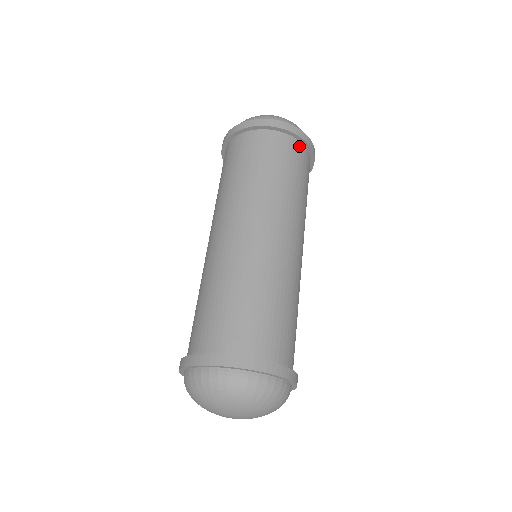
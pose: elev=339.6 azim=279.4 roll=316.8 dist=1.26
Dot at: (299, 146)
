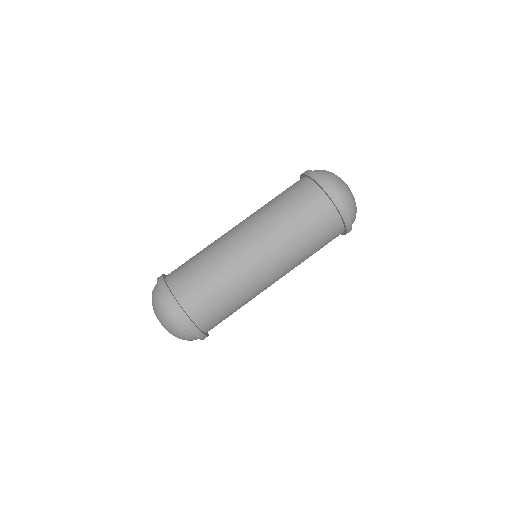
Dot at: (337, 219)
